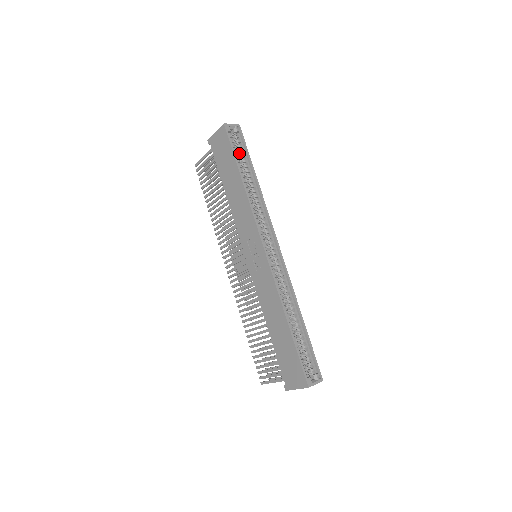
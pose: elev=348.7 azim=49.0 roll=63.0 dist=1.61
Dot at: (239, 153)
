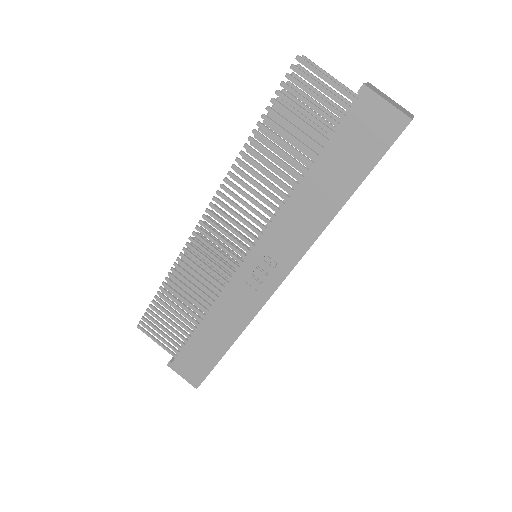
Dot at: occluded
